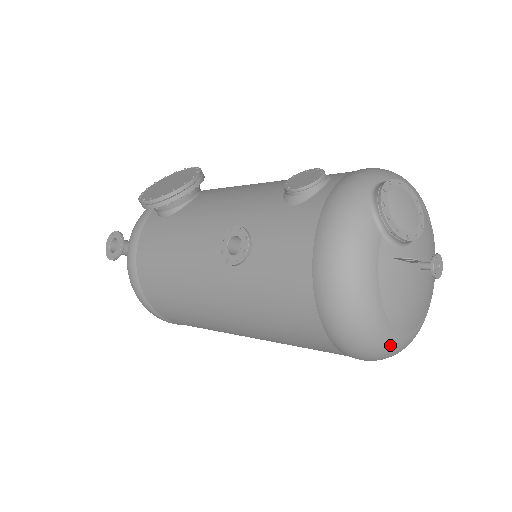
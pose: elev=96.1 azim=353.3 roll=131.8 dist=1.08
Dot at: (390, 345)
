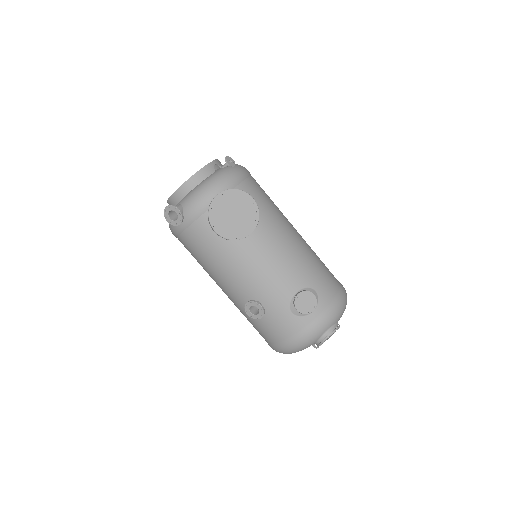
Dot at: occluded
